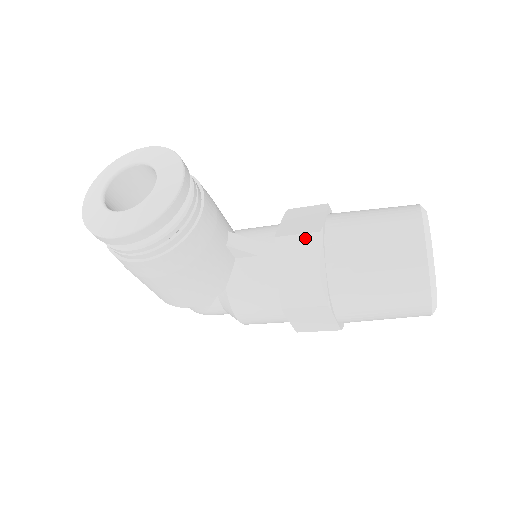
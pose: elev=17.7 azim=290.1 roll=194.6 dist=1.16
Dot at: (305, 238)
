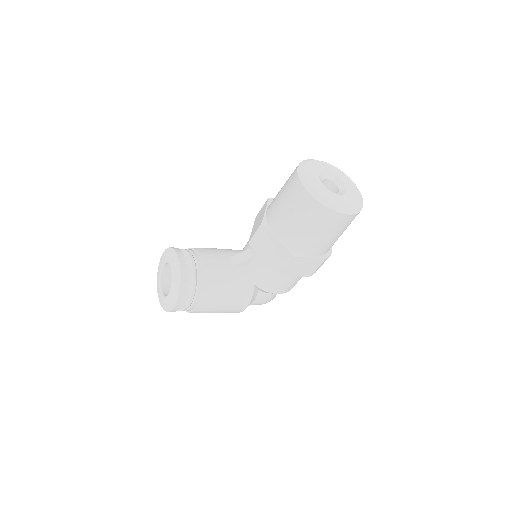
Dot at: (259, 233)
